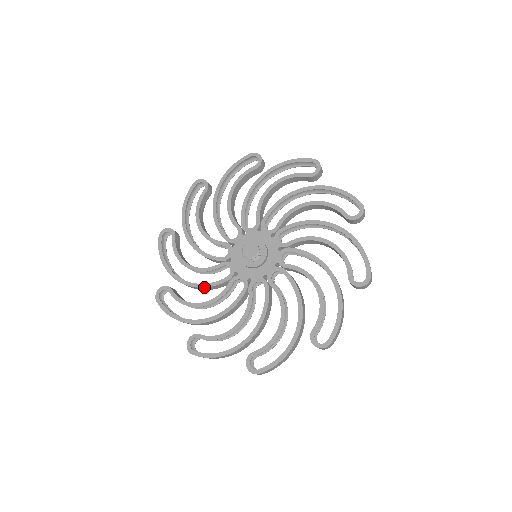
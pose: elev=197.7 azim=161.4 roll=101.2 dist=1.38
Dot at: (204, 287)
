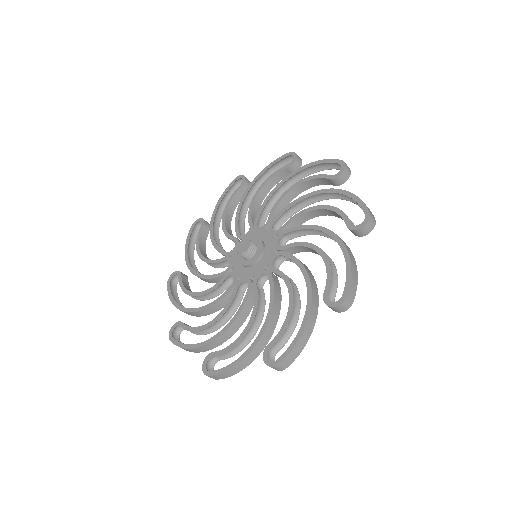
Dot at: (211, 305)
